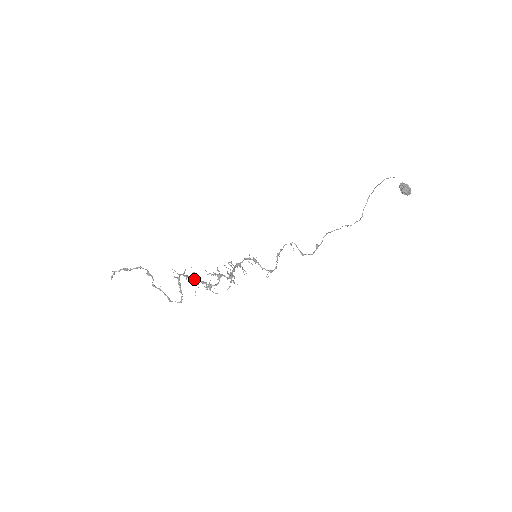
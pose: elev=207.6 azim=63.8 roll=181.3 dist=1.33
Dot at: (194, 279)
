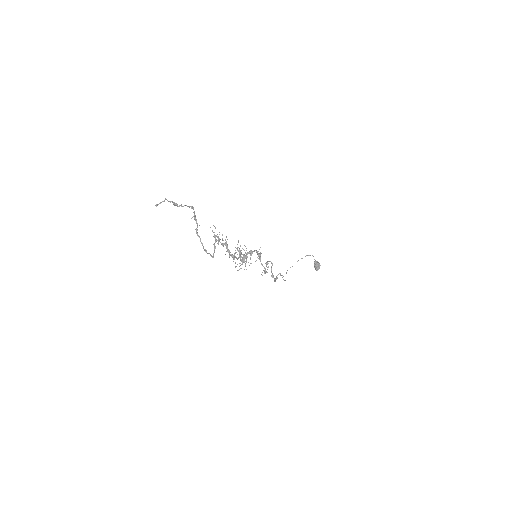
Dot at: (223, 245)
